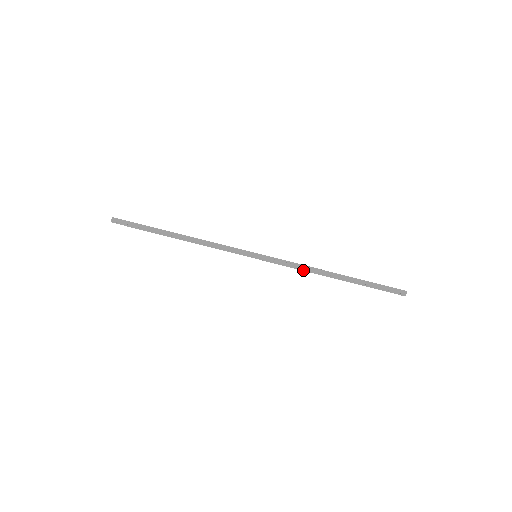
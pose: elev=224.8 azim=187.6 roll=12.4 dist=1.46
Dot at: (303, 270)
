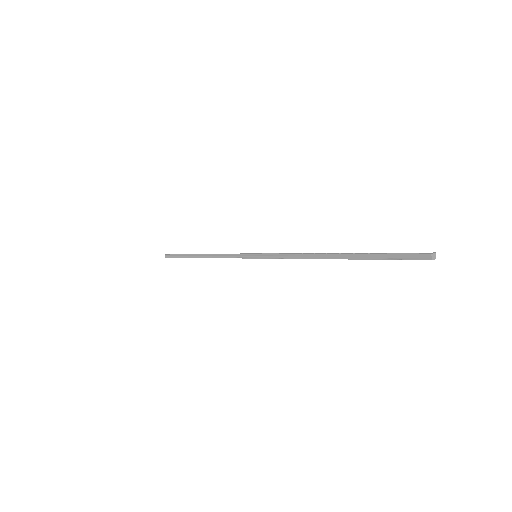
Dot at: (300, 258)
